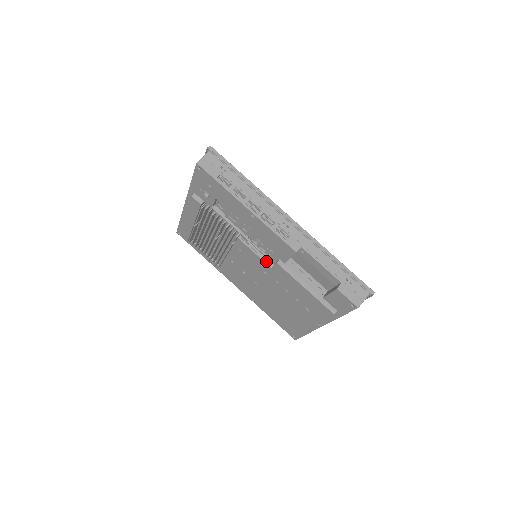
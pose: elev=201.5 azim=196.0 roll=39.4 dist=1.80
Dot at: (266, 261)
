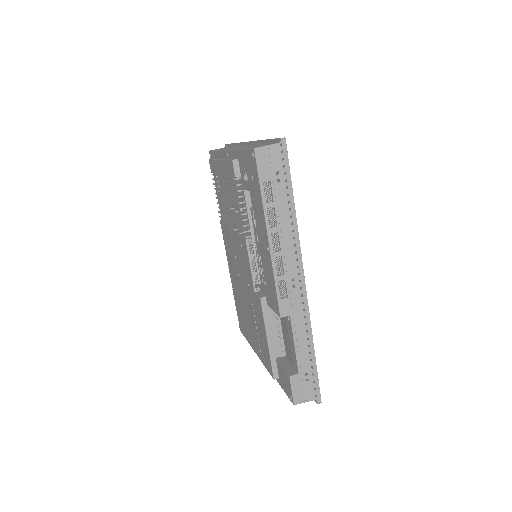
Dot at: (255, 281)
